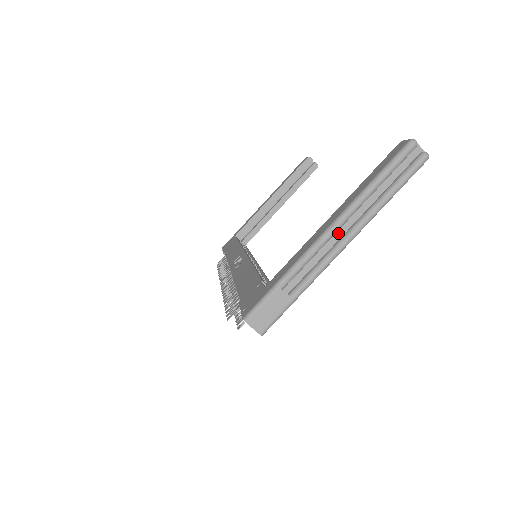
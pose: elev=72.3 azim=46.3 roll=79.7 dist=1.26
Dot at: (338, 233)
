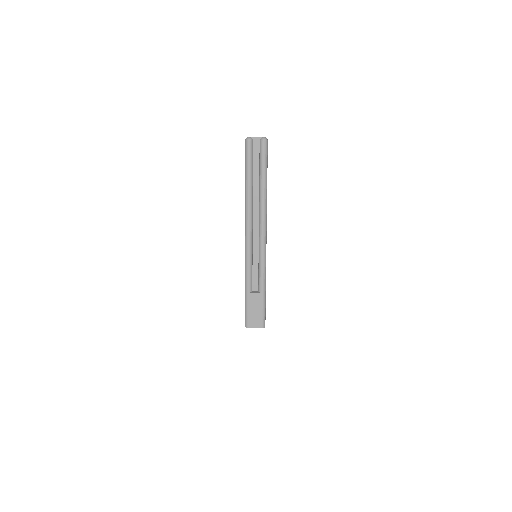
Dot at: (255, 232)
